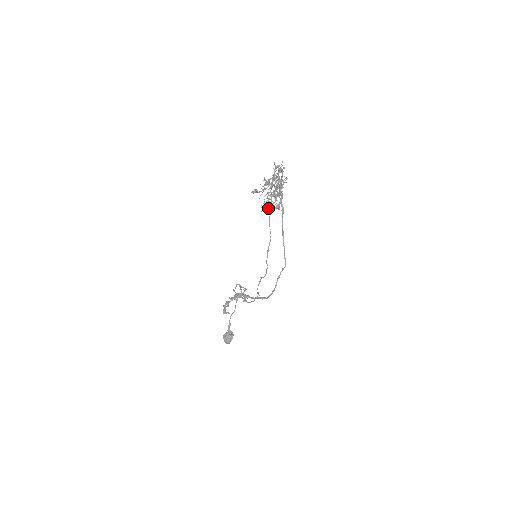
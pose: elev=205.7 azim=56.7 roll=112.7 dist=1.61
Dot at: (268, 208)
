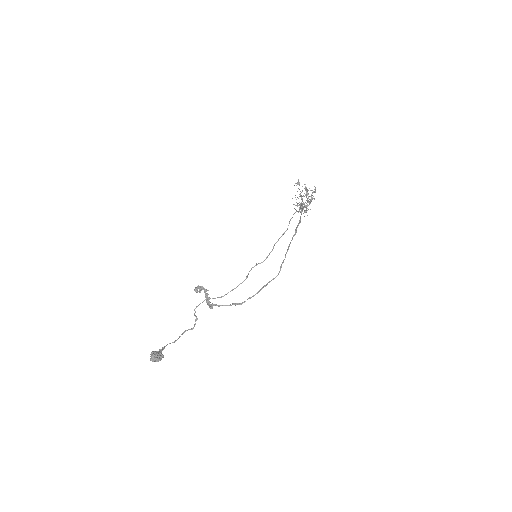
Dot at: (297, 206)
